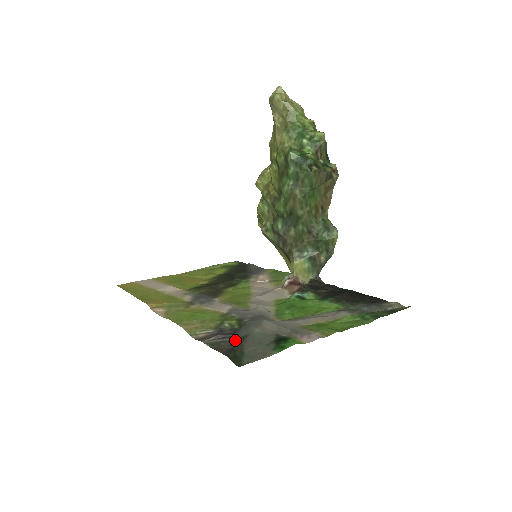
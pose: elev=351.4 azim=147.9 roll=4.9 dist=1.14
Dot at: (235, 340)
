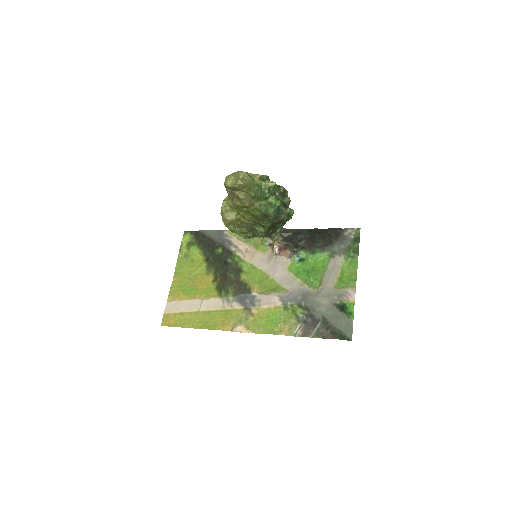
Dot at: (323, 324)
